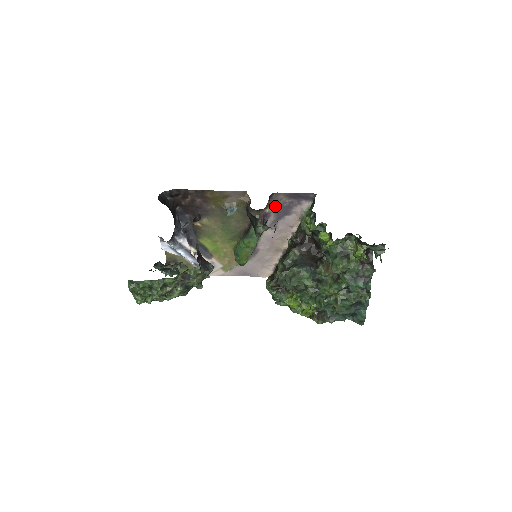
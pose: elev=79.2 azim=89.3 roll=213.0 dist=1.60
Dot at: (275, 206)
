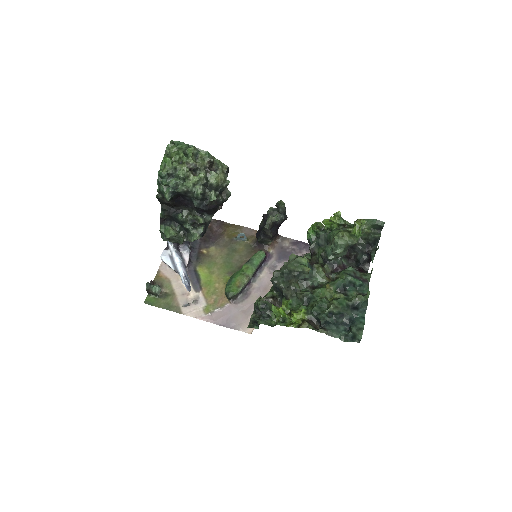
Dot at: (279, 249)
